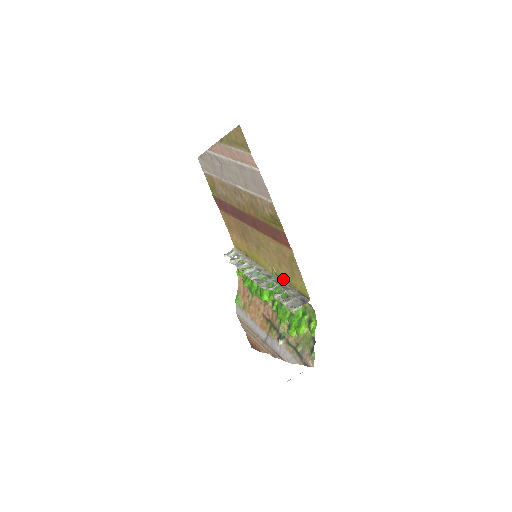
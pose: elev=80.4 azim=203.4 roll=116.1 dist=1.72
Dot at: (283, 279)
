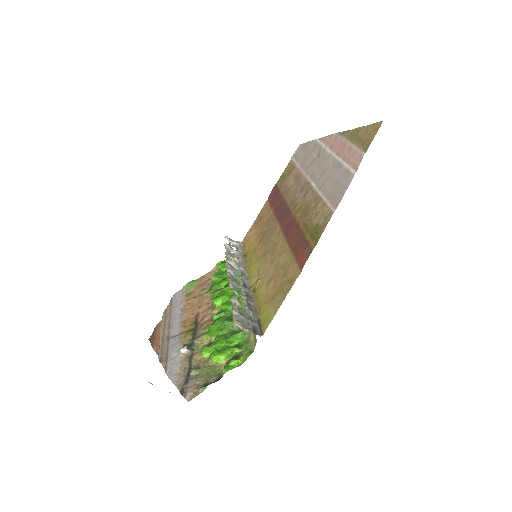
Dot at: (256, 298)
